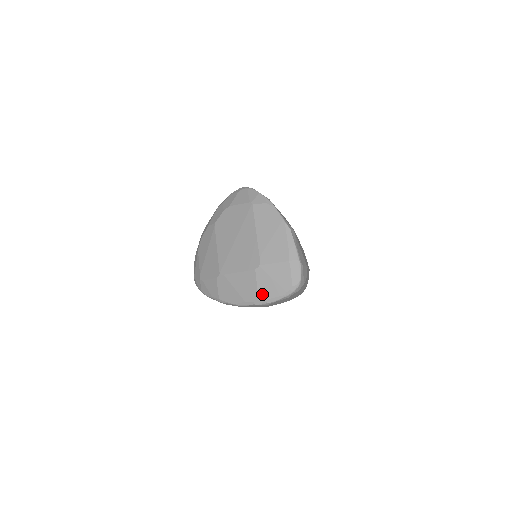
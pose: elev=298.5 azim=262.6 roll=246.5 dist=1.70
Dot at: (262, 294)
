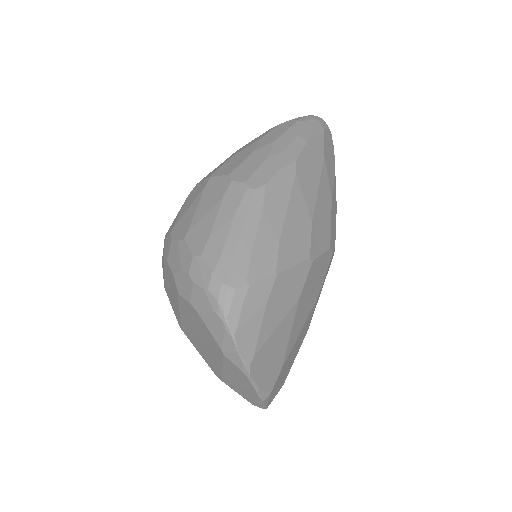
Dot at: occluded
